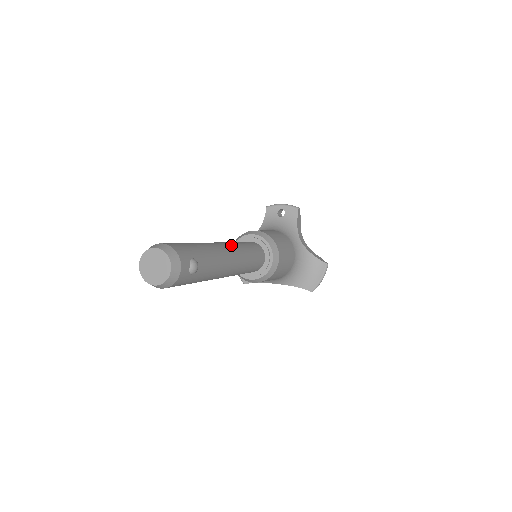
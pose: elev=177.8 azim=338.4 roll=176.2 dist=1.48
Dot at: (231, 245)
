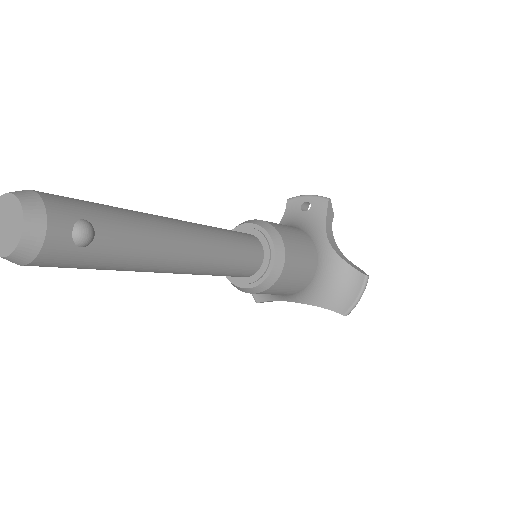
Dot at: (195, 225)
